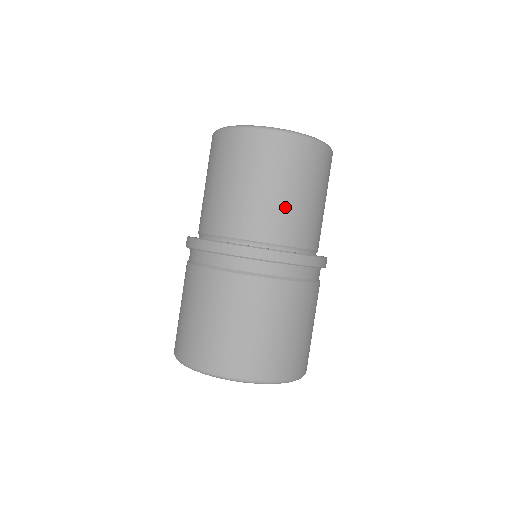
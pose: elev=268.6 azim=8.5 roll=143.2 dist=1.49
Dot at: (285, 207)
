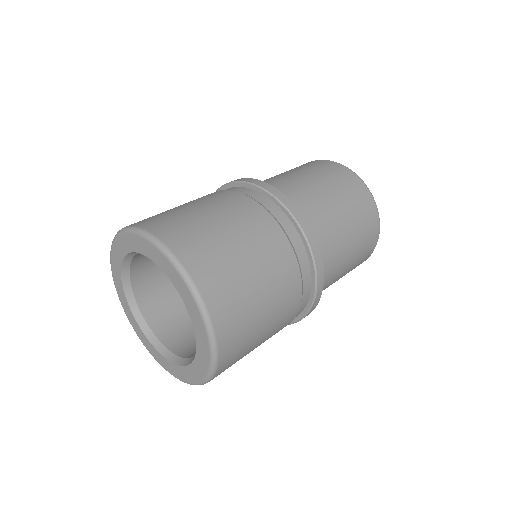
Dot at: (300, 183)
